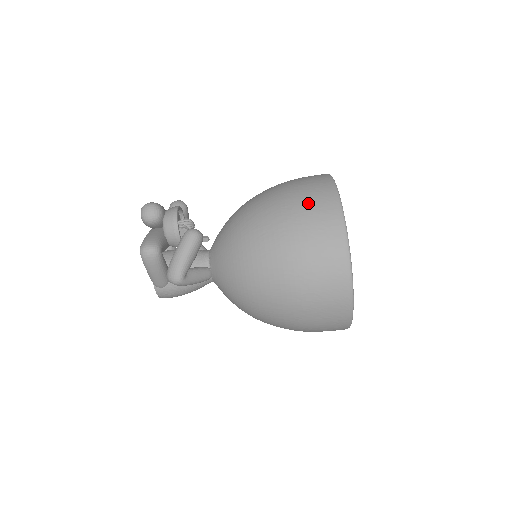
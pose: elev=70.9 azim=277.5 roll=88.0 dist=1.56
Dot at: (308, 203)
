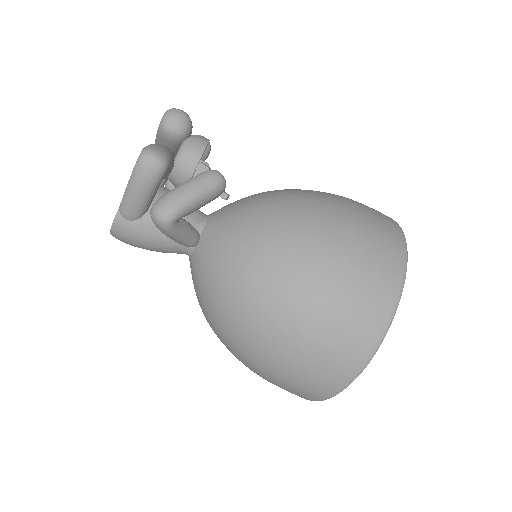
Dot at: (373, 227)
